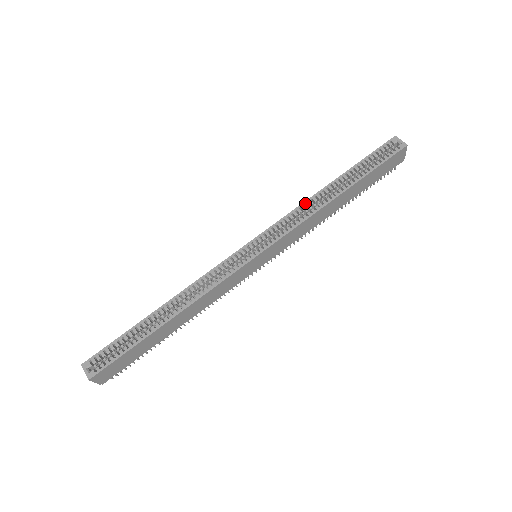
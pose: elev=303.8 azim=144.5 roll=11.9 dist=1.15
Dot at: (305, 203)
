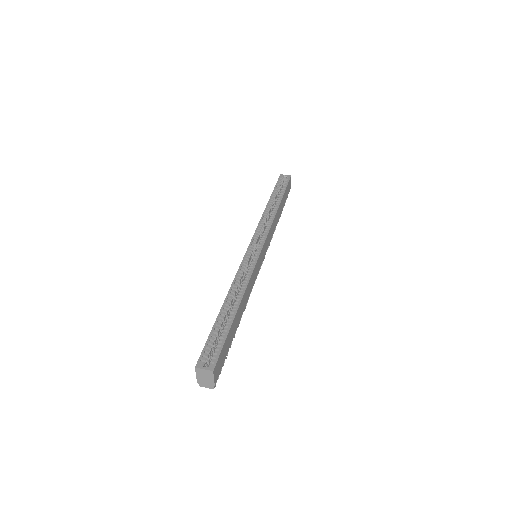
Dot at: (263, 215)
